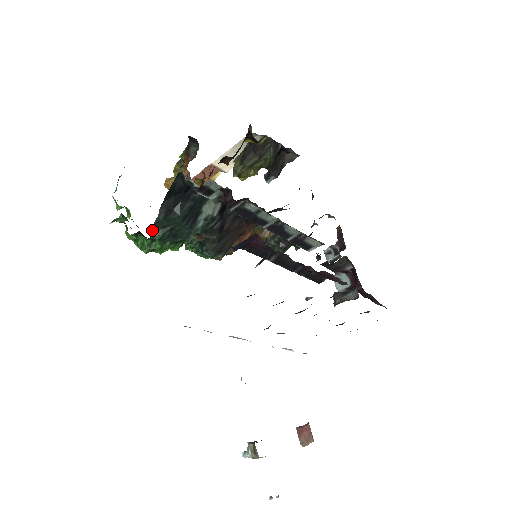
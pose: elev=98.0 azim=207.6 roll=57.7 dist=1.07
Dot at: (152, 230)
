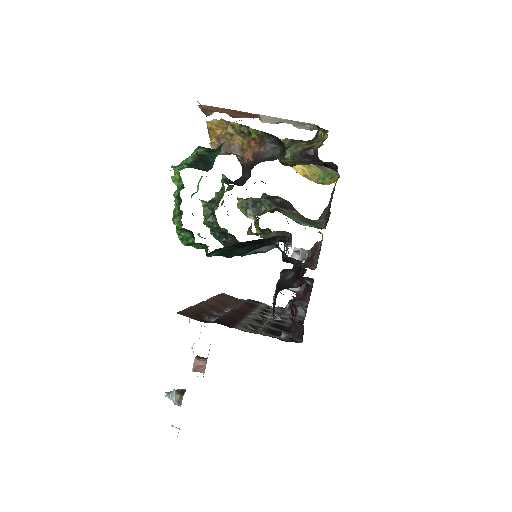
Dot at: (212, 251)
